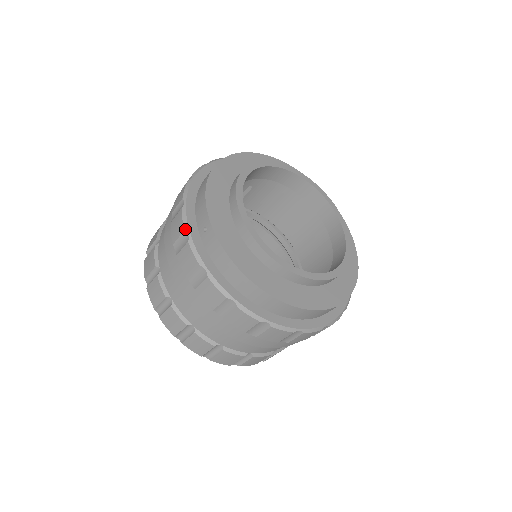
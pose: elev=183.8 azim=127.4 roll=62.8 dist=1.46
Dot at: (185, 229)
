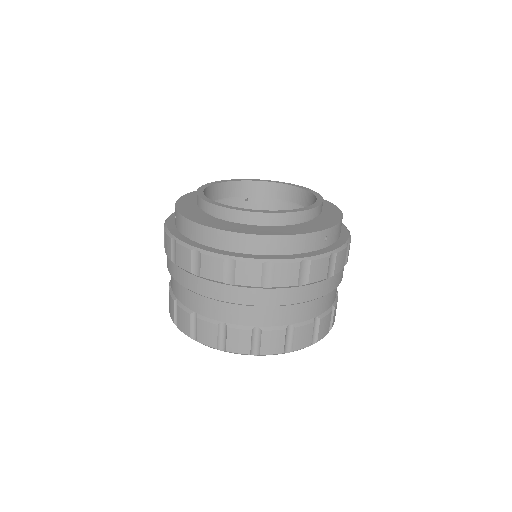
Dot at: (164, 226)
